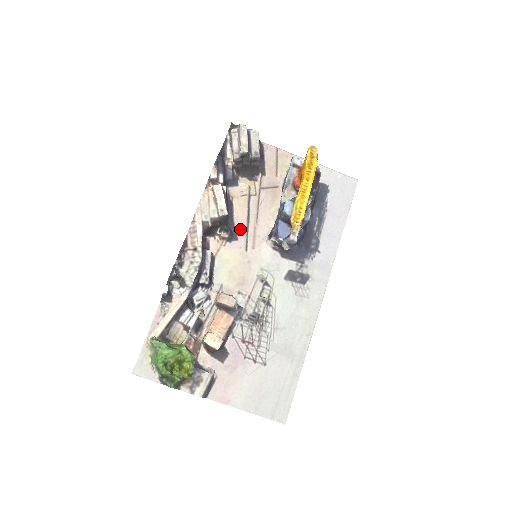
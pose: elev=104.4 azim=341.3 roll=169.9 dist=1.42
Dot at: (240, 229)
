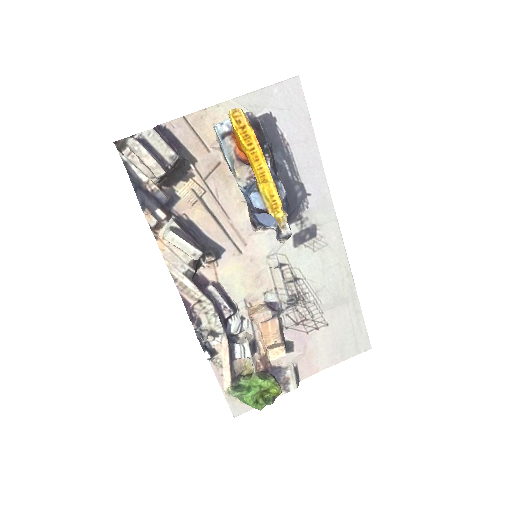
Dot at: (219, 238)
